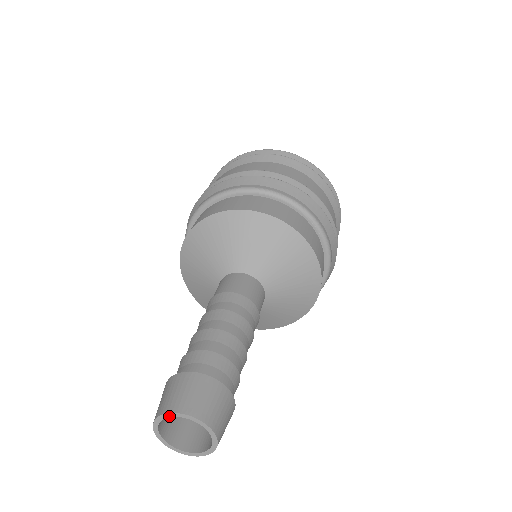
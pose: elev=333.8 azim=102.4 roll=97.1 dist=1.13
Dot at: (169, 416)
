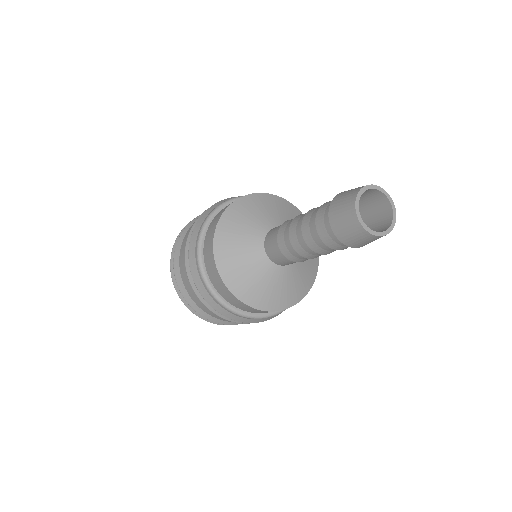
Dot at: (363, 191)
